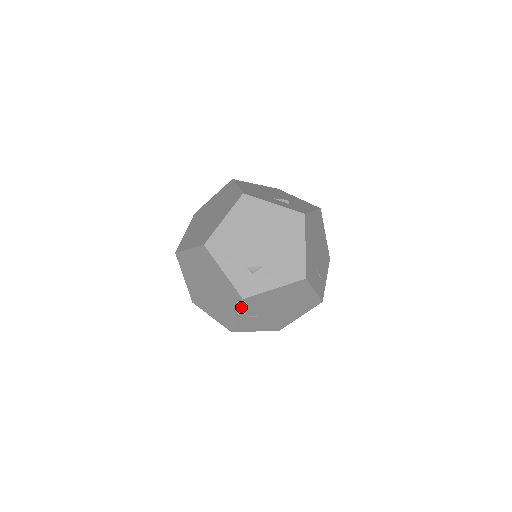
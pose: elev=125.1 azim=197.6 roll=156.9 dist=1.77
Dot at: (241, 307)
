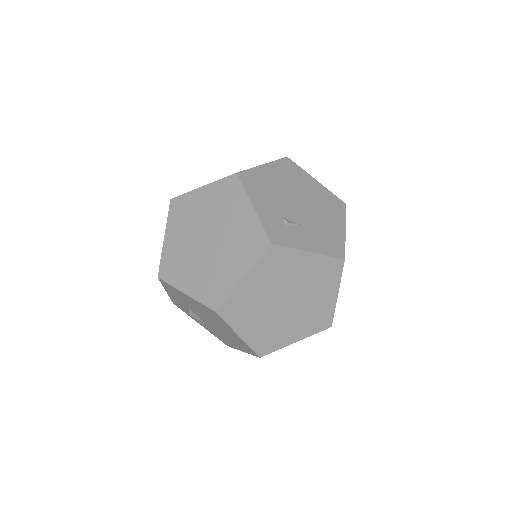
Dot at: (259, 261)
